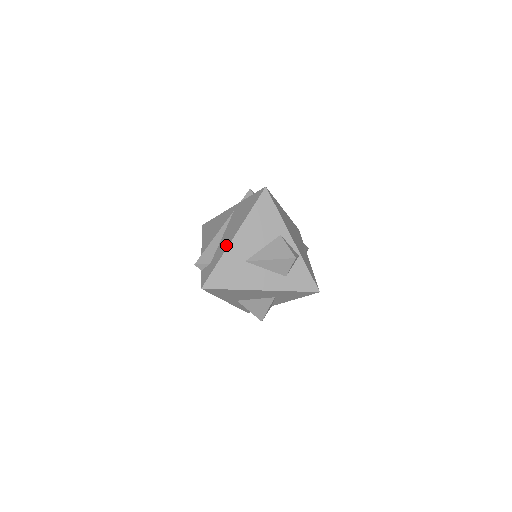
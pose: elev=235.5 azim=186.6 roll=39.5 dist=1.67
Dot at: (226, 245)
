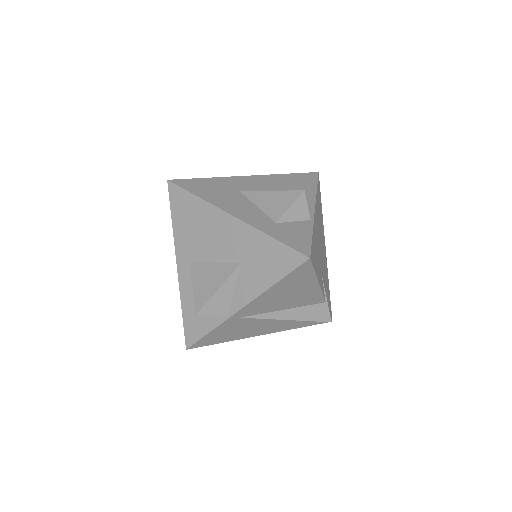
Dot at: occluded
